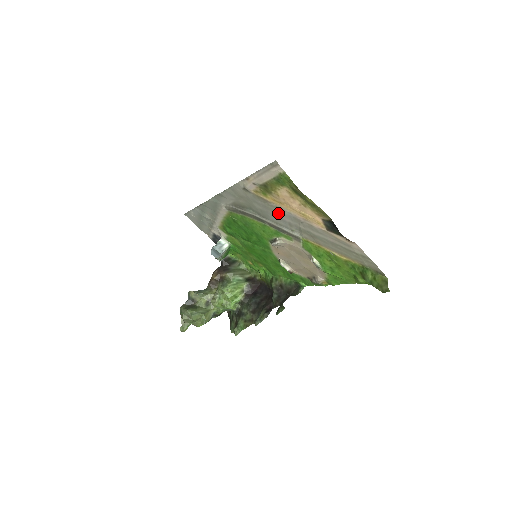
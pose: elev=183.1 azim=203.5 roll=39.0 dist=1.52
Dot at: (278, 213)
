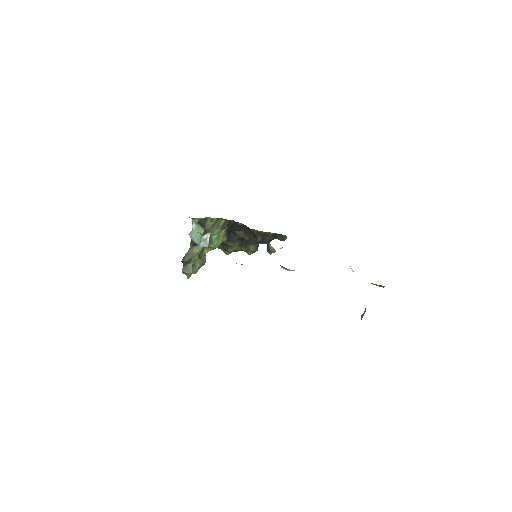
Dot at: occluded
